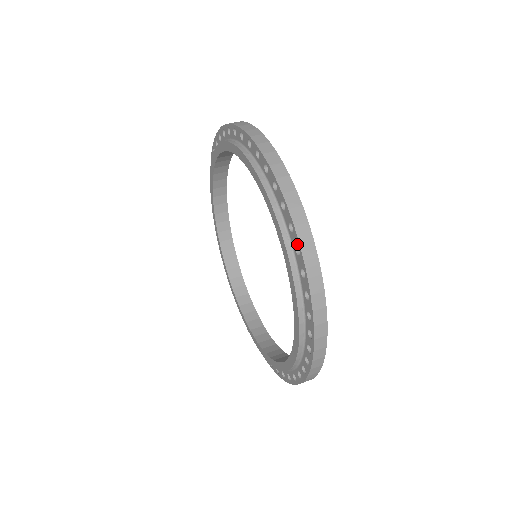
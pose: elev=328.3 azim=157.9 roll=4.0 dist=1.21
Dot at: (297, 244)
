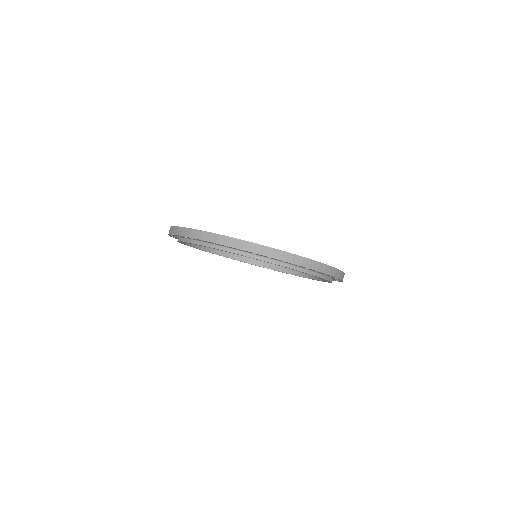
Dot at: occluded
